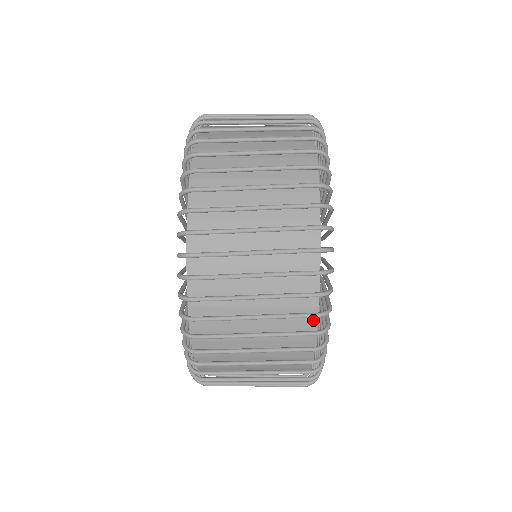
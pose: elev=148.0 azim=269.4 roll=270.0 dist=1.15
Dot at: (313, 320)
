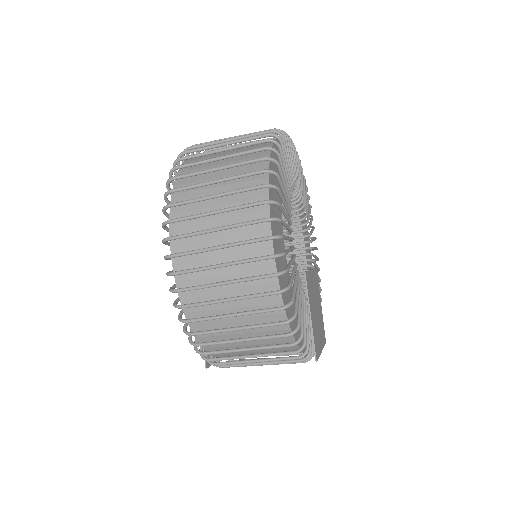
Dot at: (268, 234)
